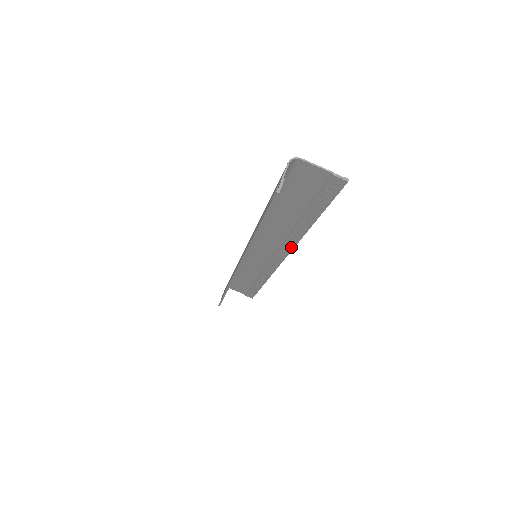
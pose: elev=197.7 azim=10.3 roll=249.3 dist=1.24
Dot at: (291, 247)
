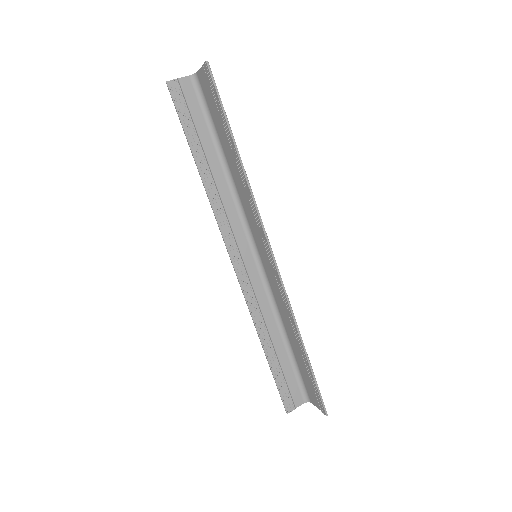
Dot at: (257, 213)
